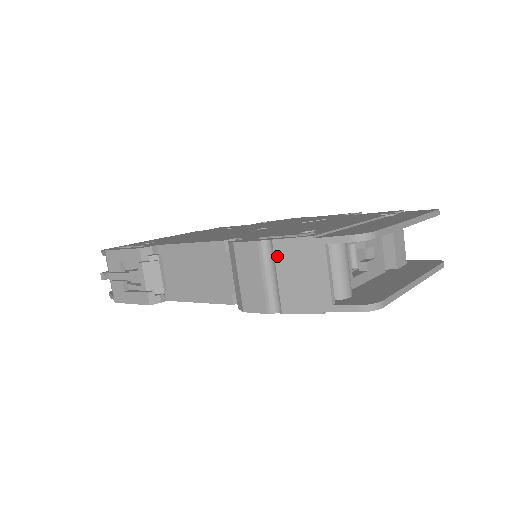
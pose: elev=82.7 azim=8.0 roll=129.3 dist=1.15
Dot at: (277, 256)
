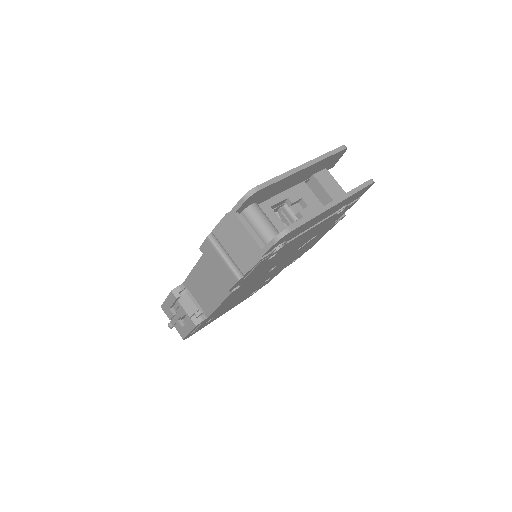
Dot at: (220, 240)
